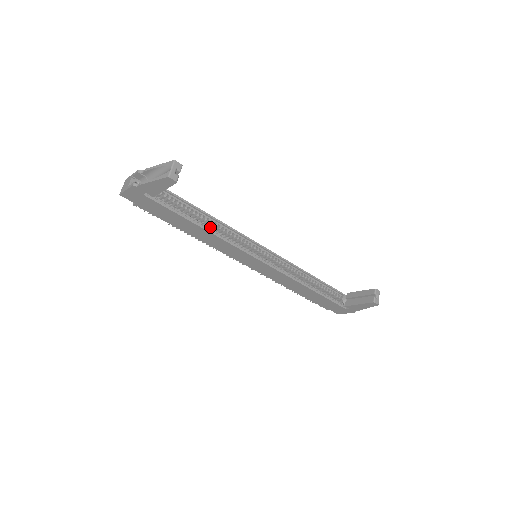
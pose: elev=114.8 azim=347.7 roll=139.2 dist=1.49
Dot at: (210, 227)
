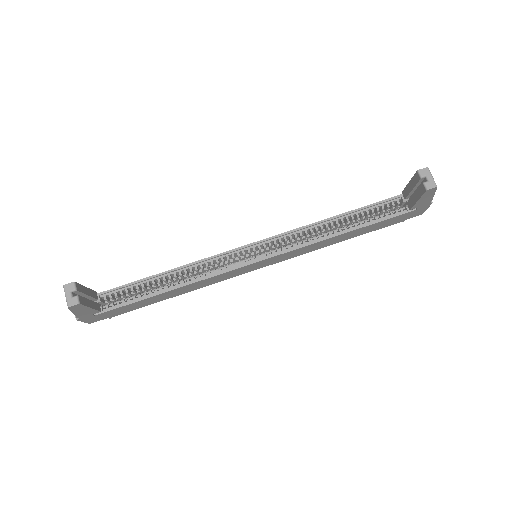
Dot at: (186, 275)
